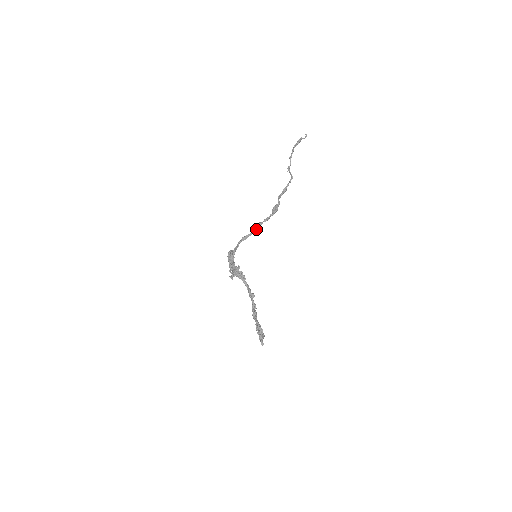
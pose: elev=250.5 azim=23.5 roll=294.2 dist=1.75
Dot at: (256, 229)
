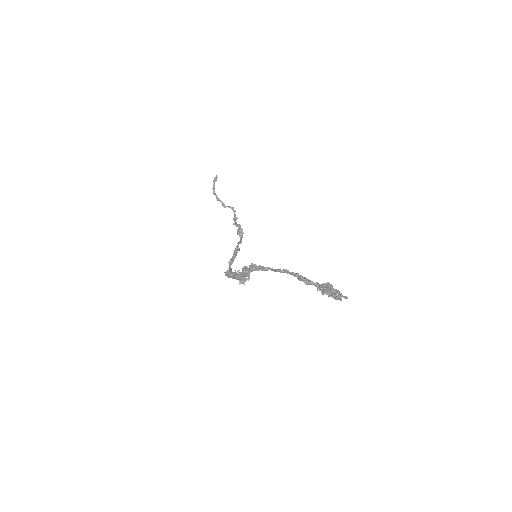
Dot at: (236, 250)
